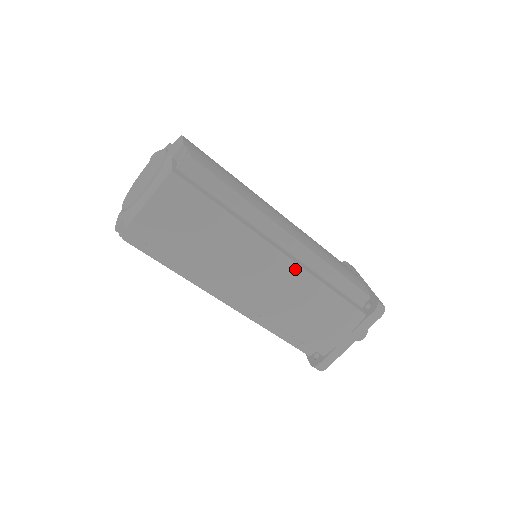
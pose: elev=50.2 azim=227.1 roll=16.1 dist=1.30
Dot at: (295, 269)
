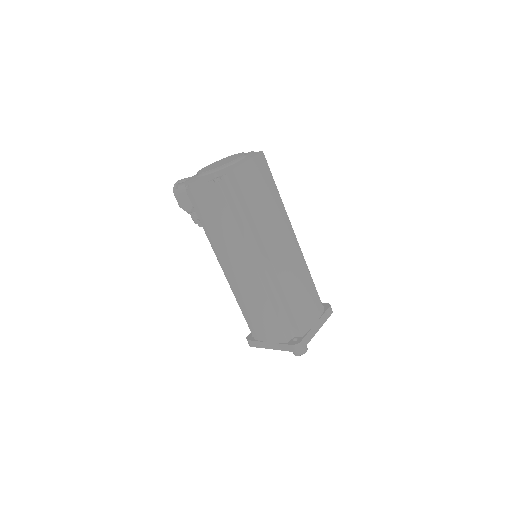
Dot at: (300, 251)
